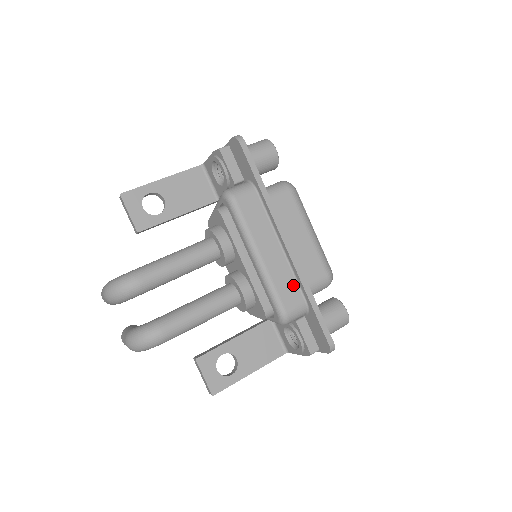
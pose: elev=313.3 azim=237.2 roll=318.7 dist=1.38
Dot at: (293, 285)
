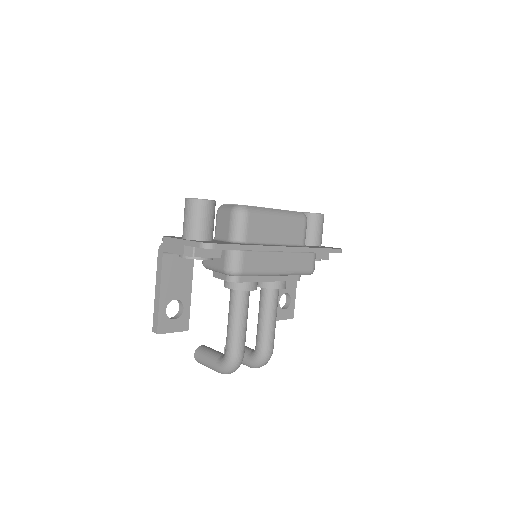
Dot at: (303, 256)
